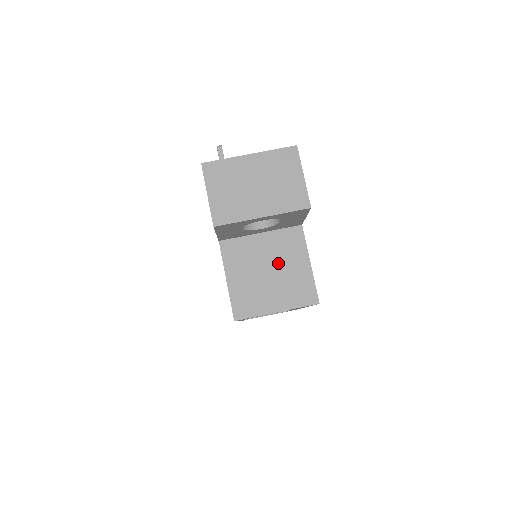
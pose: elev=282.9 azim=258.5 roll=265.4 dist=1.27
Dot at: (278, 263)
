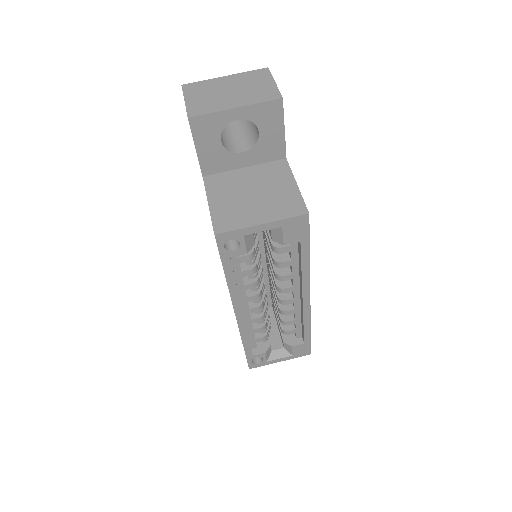
Dot at: (263, 187)
